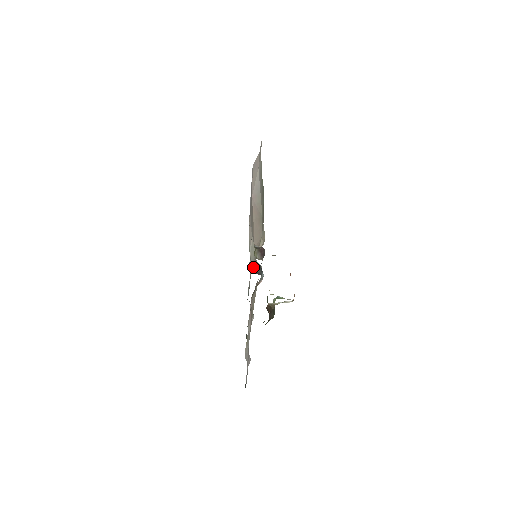
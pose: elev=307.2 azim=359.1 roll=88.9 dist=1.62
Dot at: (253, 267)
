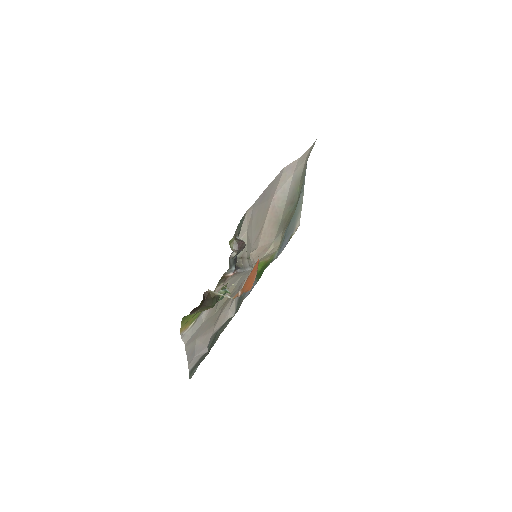
Dot at: occluded
